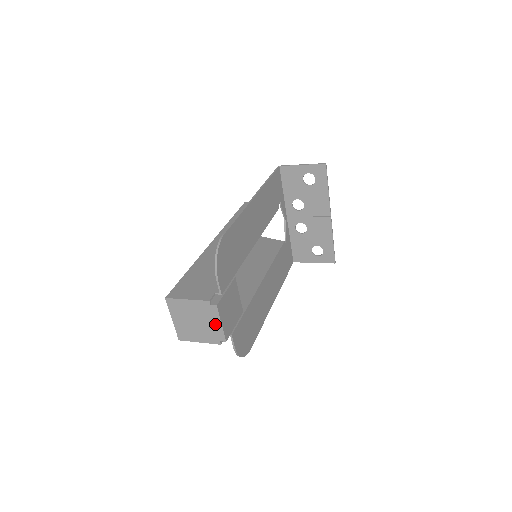
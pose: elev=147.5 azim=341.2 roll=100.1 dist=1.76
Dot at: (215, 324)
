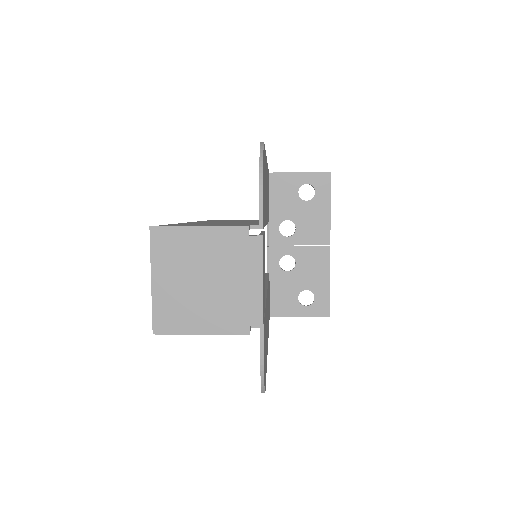
Dot at: (248, 283)
